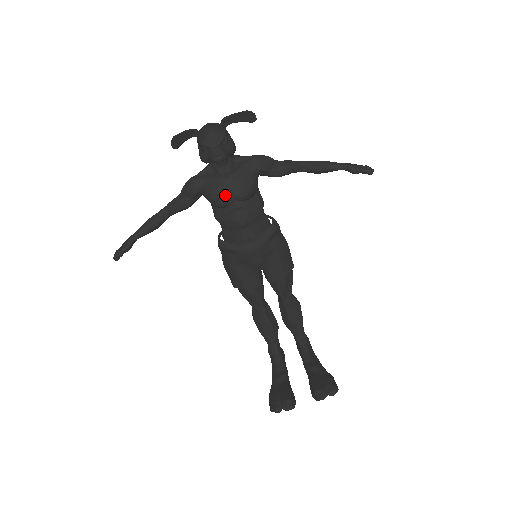
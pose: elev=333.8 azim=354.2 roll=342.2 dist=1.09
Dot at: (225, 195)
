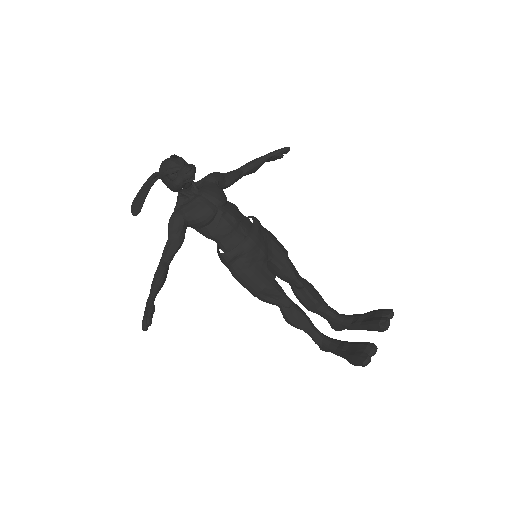
Dot at: (209, 207)
